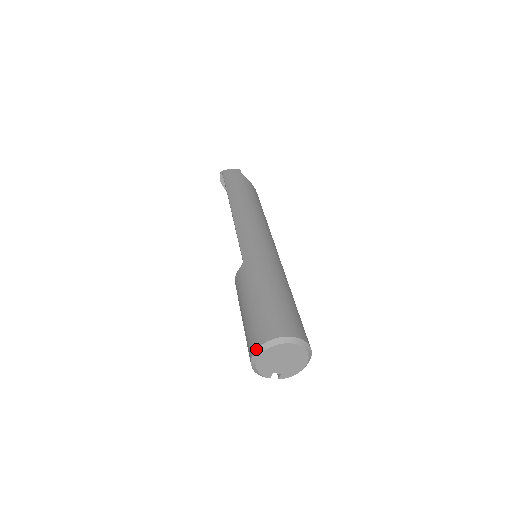
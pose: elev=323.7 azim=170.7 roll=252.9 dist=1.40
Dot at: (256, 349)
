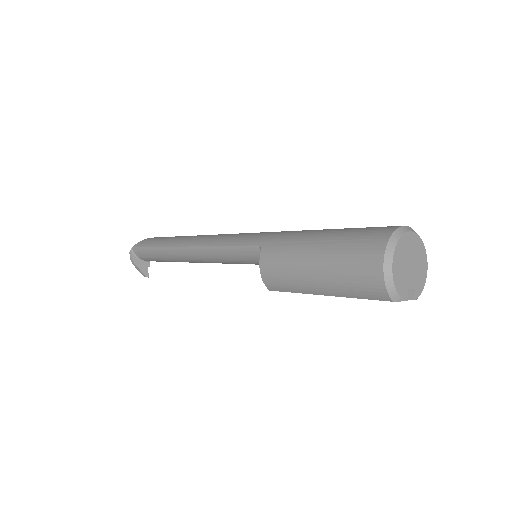
Dot at: (384, 254)
